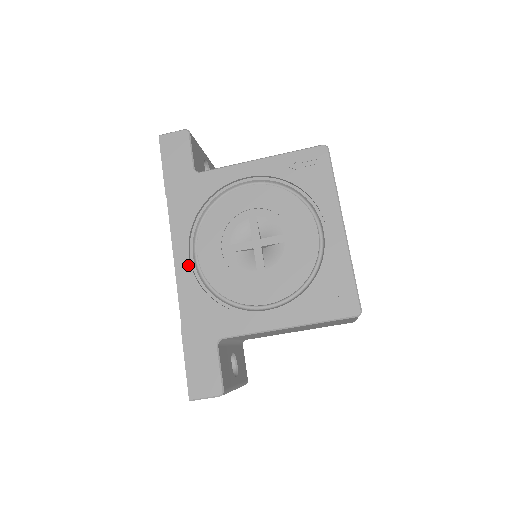
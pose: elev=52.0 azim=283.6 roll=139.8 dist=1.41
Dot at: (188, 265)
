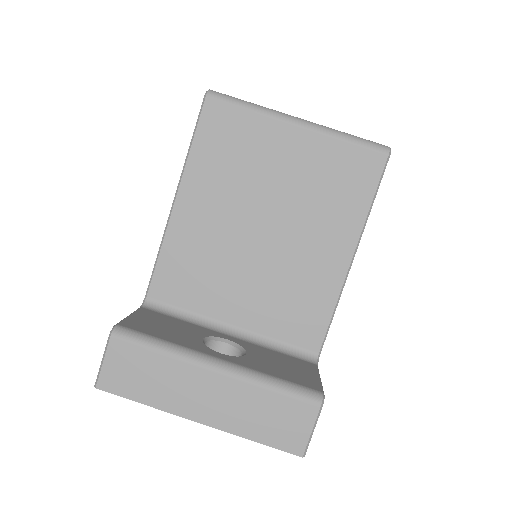
Dot at: occluded
